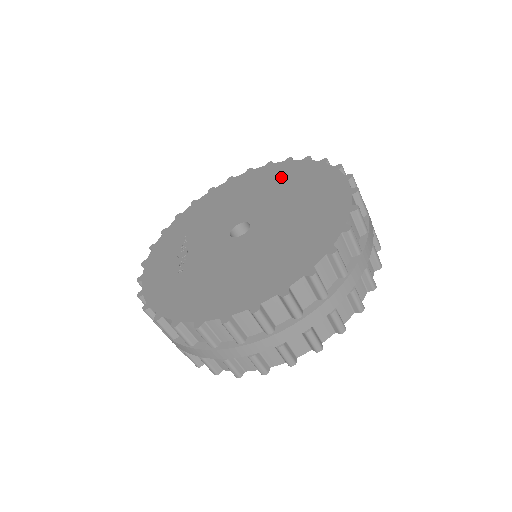
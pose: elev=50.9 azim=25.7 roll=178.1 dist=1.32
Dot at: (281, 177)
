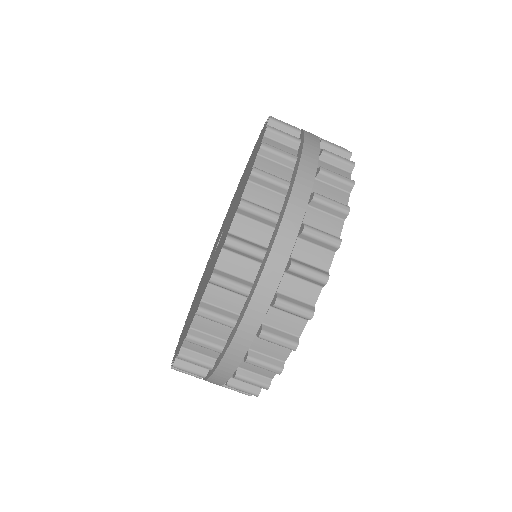
Dot at: (252, 157)
